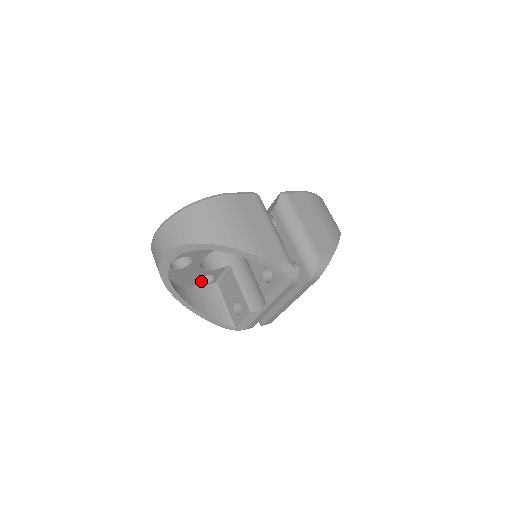
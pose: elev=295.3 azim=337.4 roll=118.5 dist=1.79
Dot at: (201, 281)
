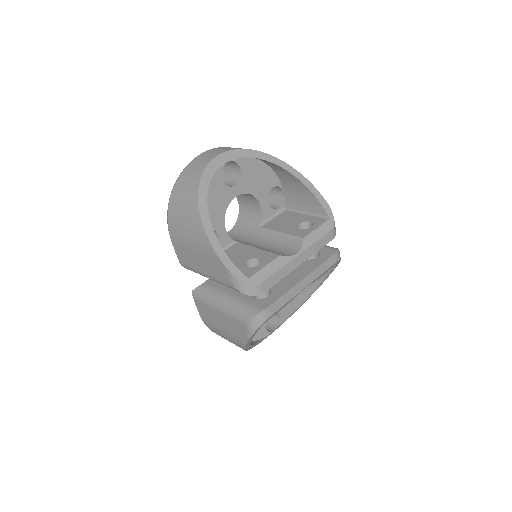
Dot at: occluded
